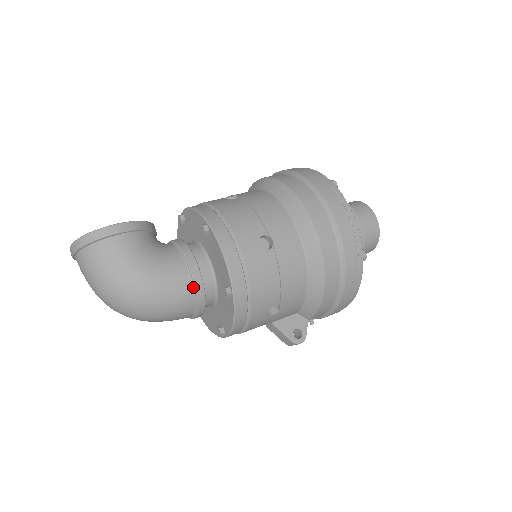
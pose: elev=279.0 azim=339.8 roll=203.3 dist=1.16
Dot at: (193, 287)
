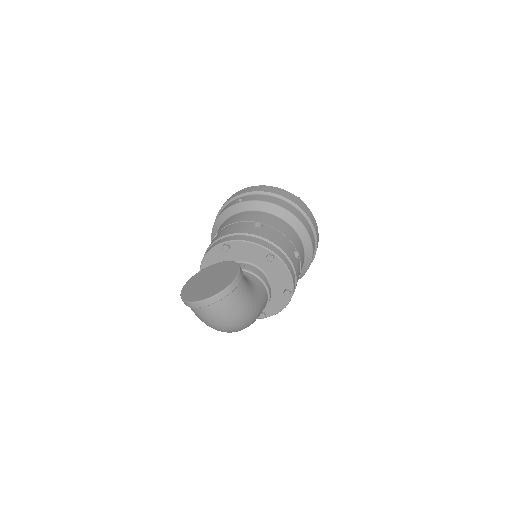
Dot at: (268, 297)
